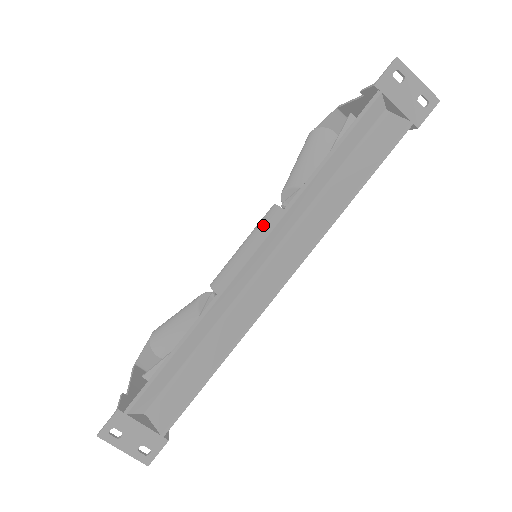
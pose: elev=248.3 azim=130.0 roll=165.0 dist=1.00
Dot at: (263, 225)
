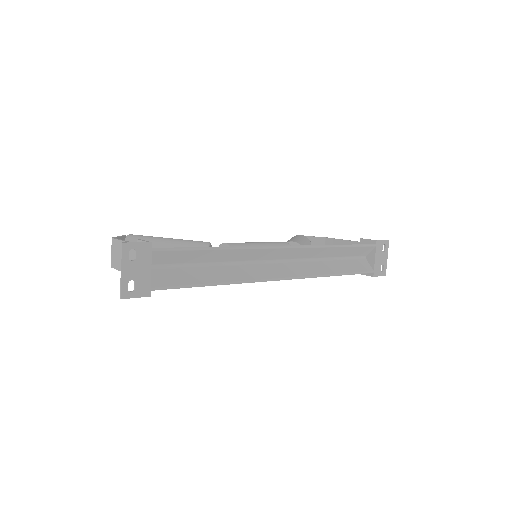
Dot at: (278, 245)
